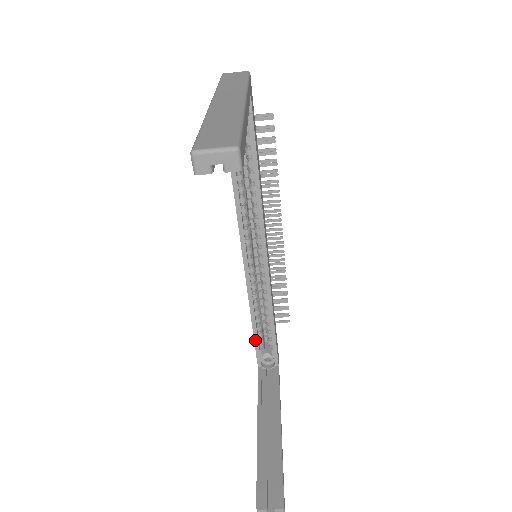
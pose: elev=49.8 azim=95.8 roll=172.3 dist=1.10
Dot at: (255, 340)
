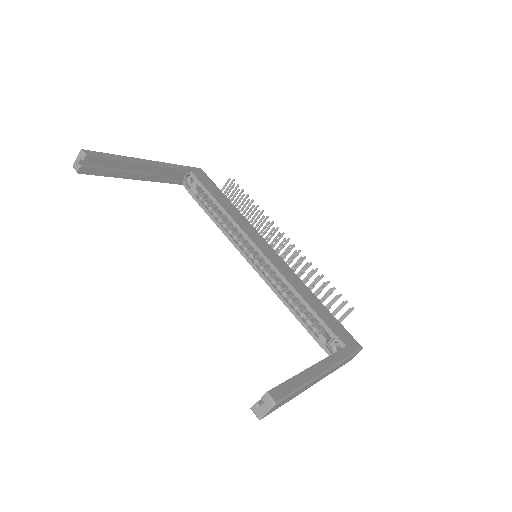
Dot at: (307, 329)
